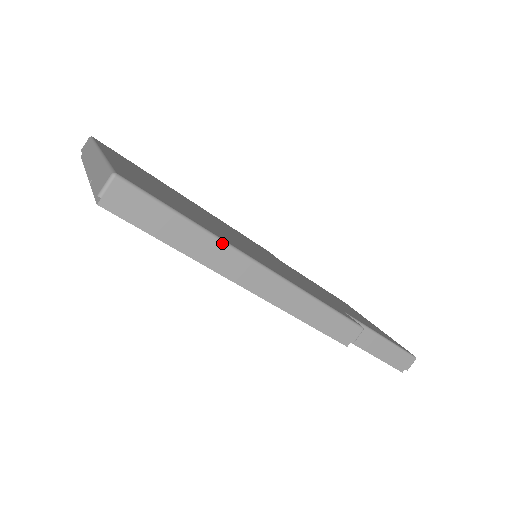
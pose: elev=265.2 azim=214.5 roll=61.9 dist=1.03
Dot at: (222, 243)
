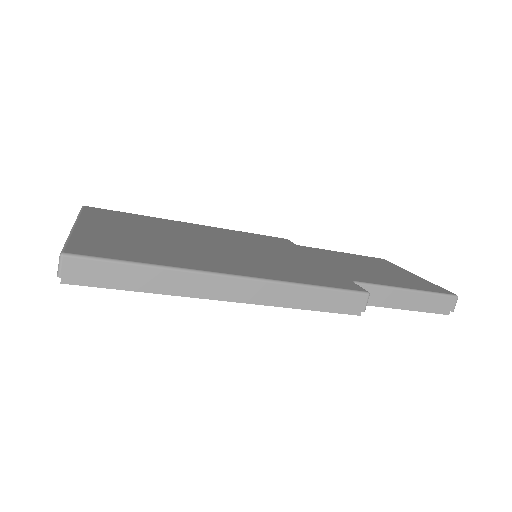
Dot at: (184, 272)
